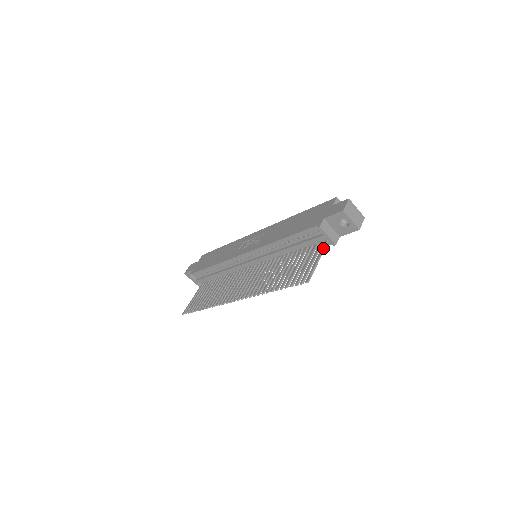
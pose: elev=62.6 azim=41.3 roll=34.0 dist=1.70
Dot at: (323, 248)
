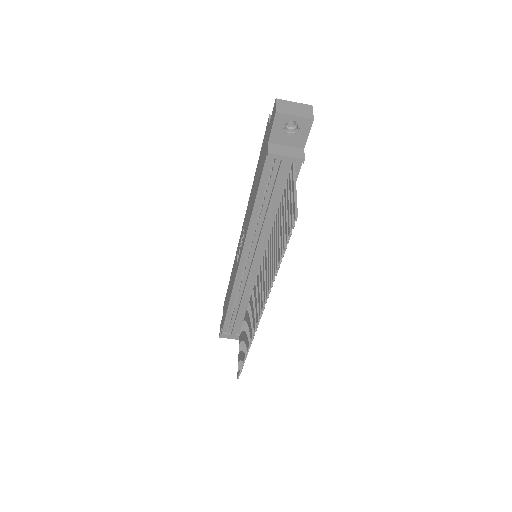
Dot at: (292, 174)
